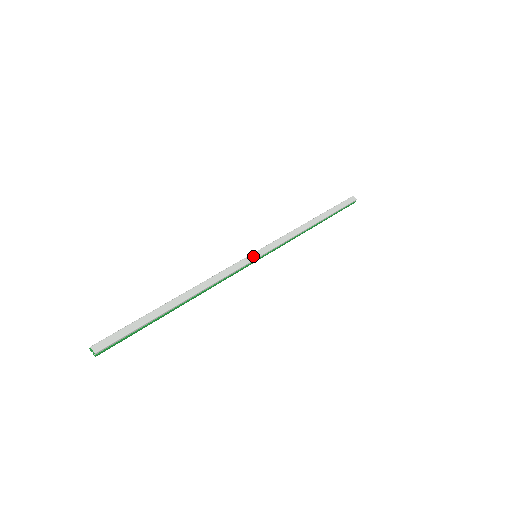
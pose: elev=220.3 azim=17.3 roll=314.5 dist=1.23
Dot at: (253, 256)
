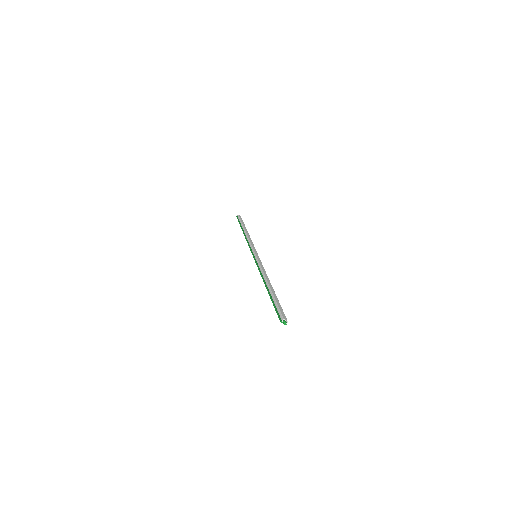
Dot at: (257, 256)
